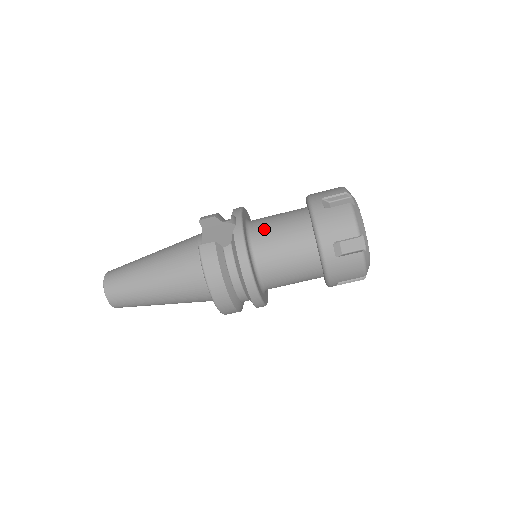
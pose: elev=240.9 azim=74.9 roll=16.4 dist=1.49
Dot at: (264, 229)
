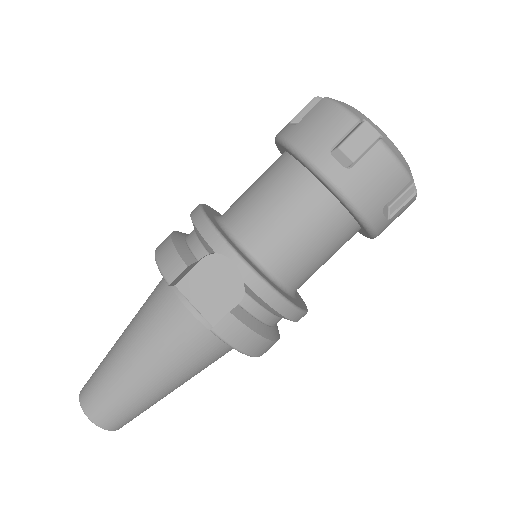
Dot at: (270, 240)
